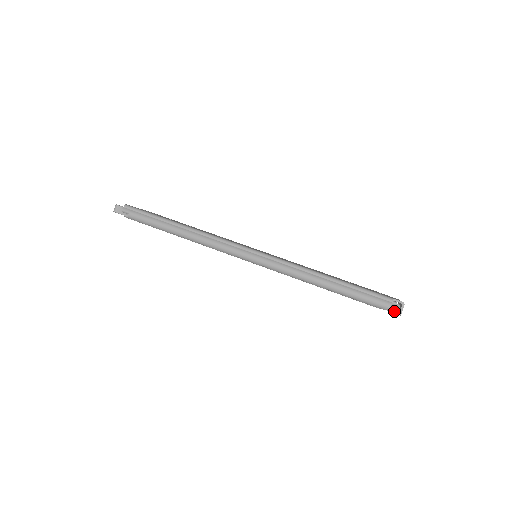
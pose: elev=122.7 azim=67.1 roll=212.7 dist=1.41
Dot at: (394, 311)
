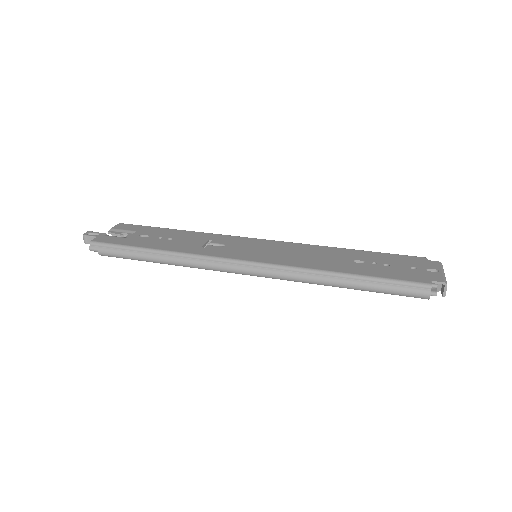
Dot at: occluded
